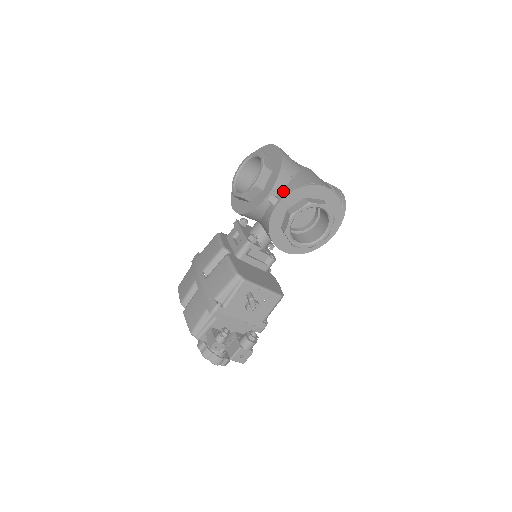
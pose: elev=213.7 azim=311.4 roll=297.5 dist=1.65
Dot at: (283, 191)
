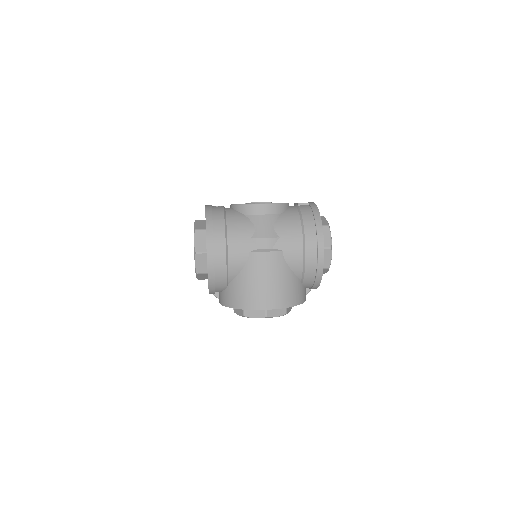
Dot at: (221, 296)
